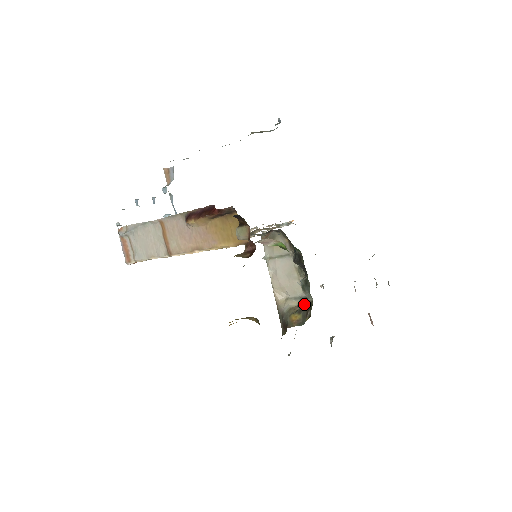
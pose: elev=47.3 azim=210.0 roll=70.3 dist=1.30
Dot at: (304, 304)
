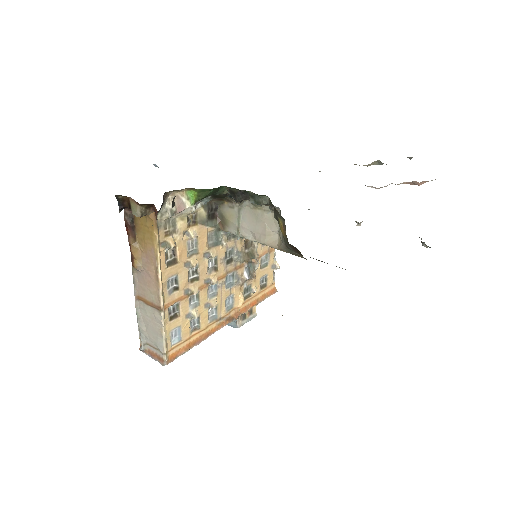
Dot at: (274, 211)
